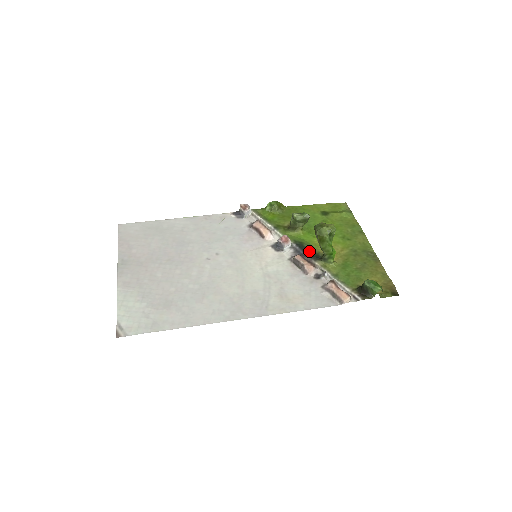
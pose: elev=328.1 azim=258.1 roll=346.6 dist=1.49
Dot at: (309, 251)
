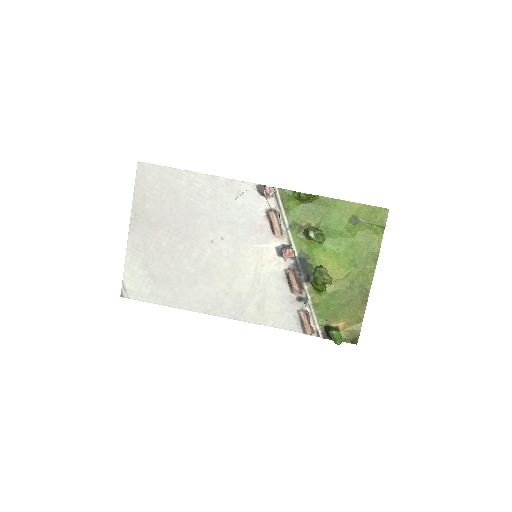
Dot at: (308, 269)
